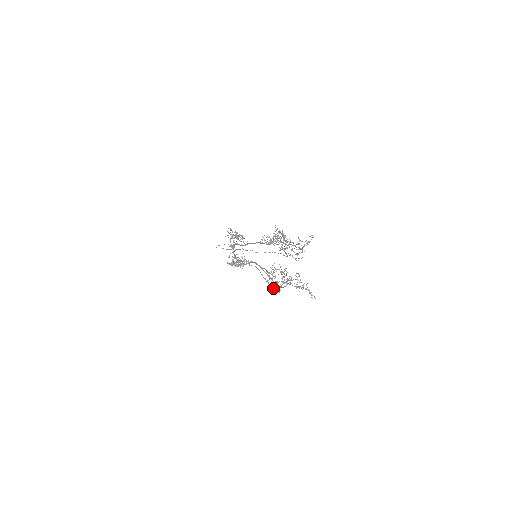
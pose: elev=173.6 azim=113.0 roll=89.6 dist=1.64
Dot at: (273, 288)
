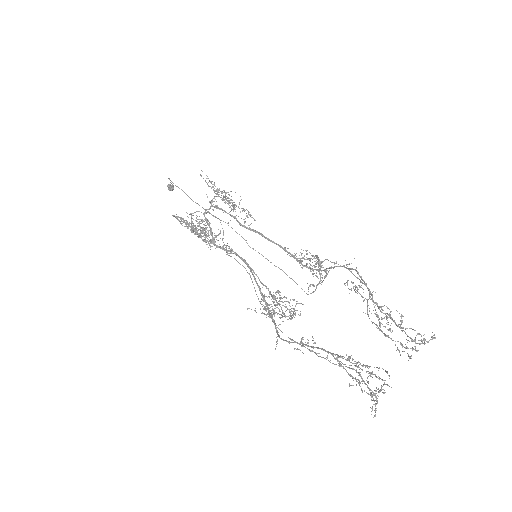
Dot at: occluded
